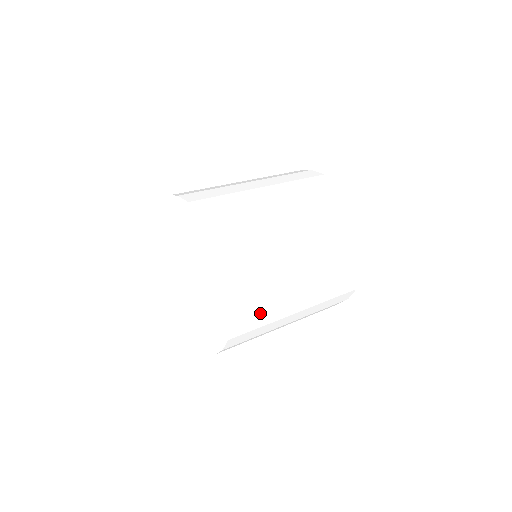
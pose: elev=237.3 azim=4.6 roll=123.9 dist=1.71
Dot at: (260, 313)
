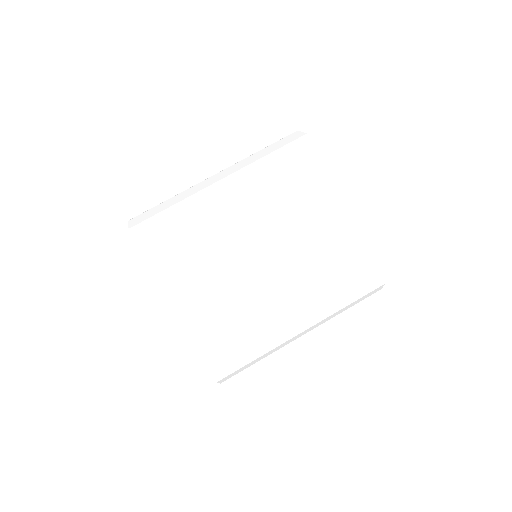
Dot at: (252, 364)
